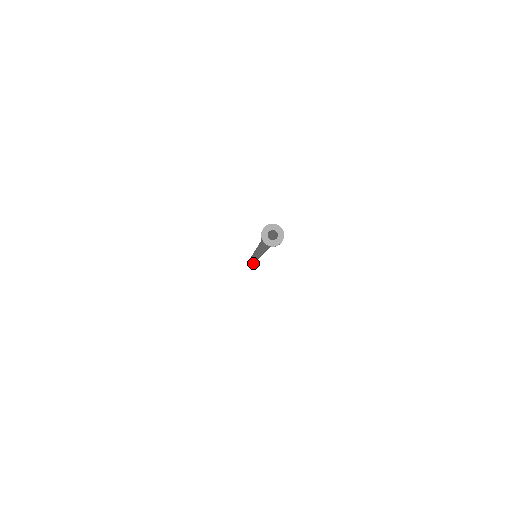
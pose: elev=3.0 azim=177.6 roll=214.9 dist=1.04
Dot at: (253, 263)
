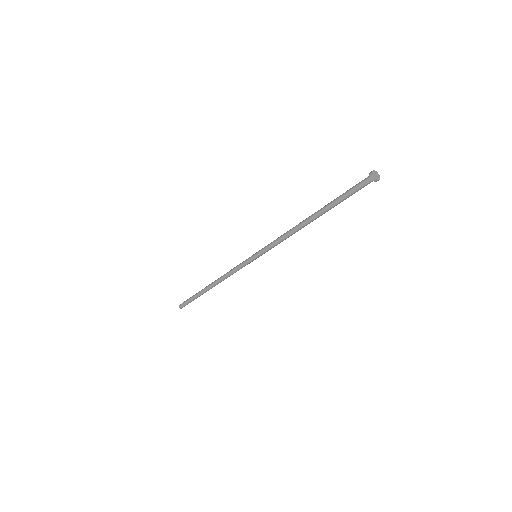
Dot at: (208, 290)
